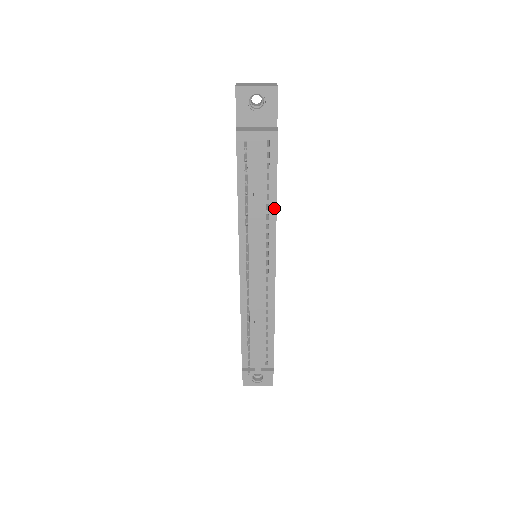
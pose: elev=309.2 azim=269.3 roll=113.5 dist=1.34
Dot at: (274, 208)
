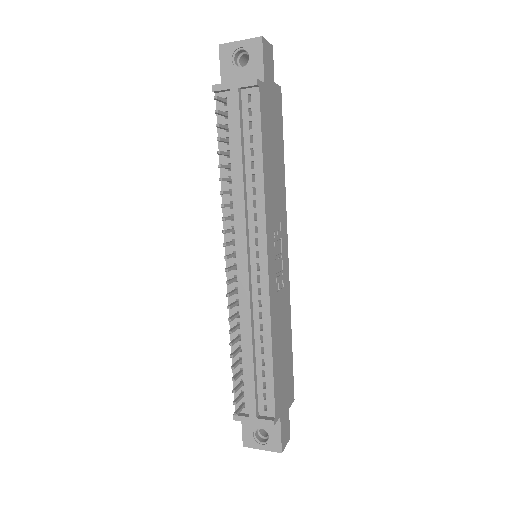
Dot at: (261, 179)
